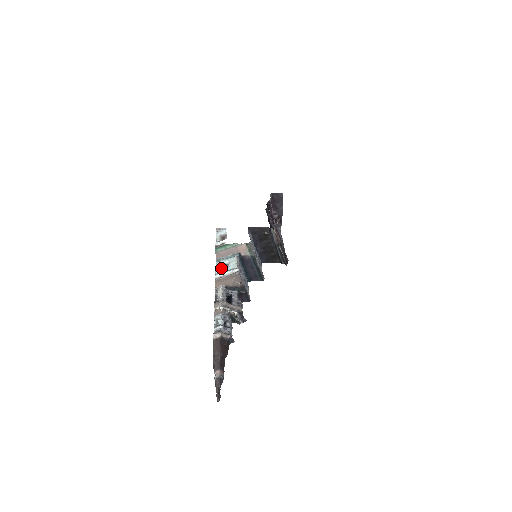
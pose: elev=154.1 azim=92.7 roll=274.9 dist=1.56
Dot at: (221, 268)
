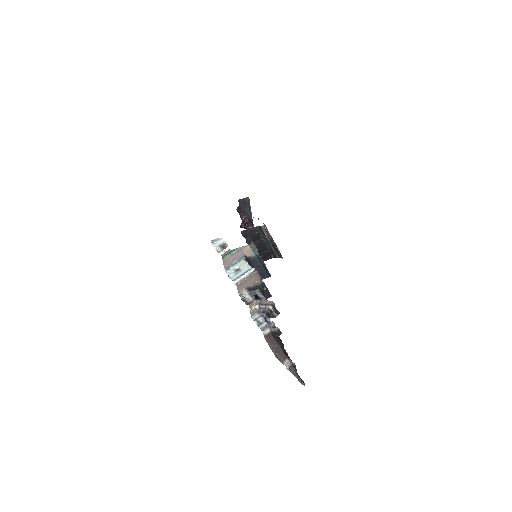
Dot at: (234, 274)
